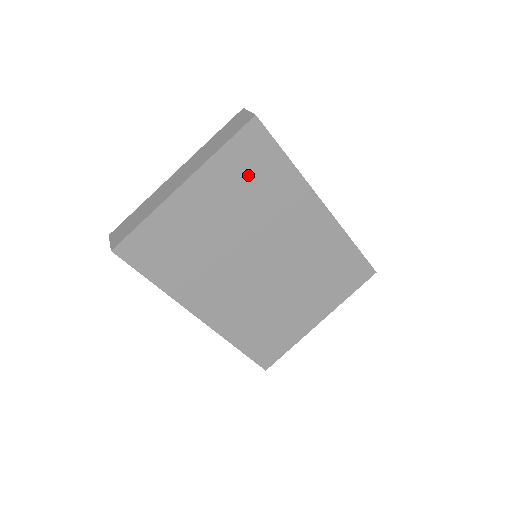
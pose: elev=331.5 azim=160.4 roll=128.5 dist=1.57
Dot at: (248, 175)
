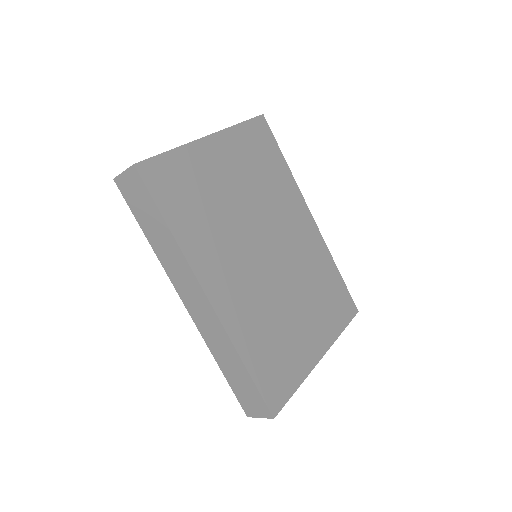
Dot at: (258, 157)
